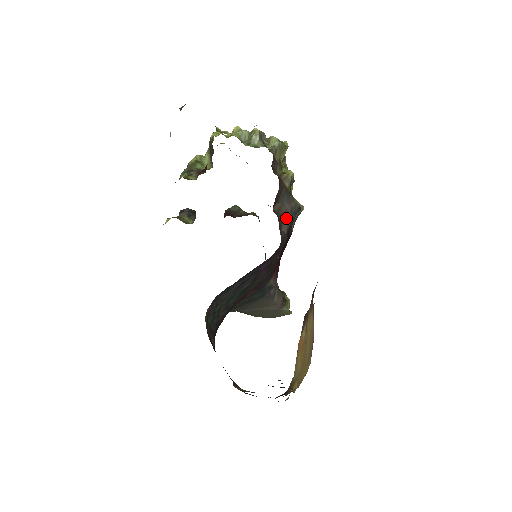
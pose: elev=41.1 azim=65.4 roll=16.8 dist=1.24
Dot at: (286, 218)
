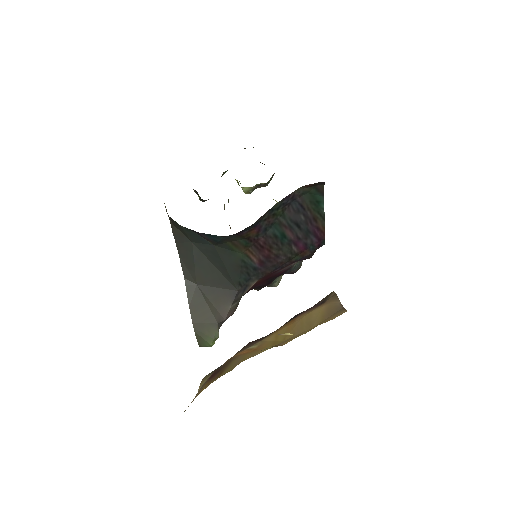
Dot at: occluded
